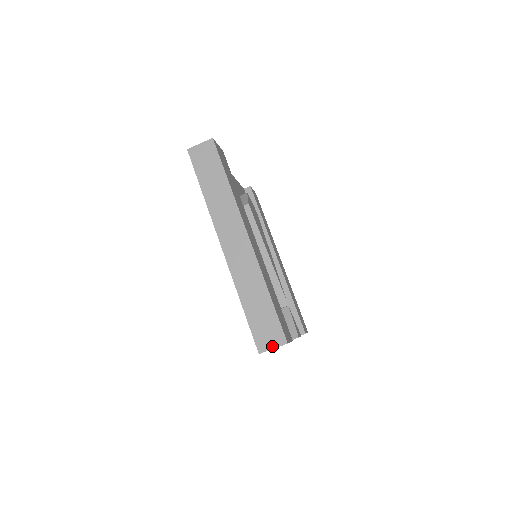
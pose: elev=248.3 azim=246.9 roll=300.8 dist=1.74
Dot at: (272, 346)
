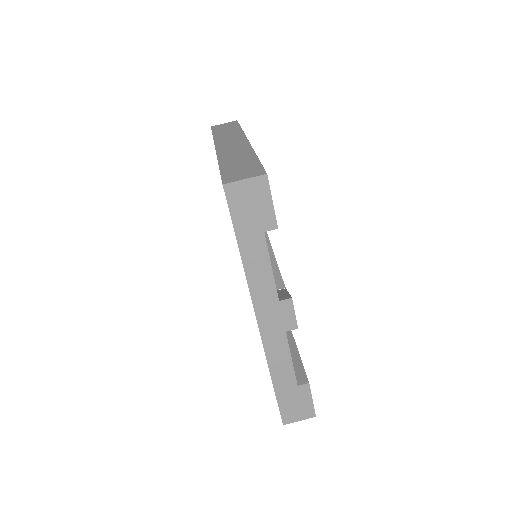
Dot at: (244, 178)
